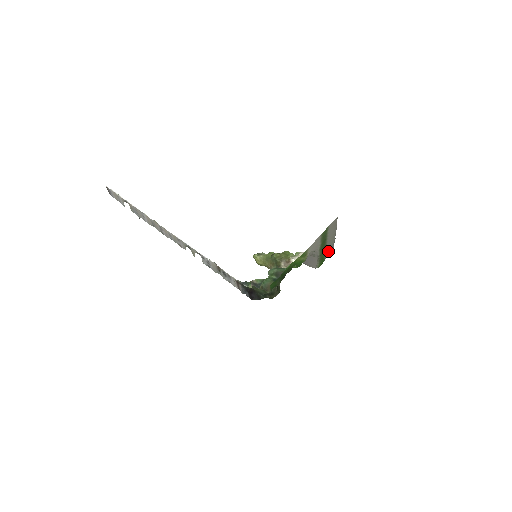
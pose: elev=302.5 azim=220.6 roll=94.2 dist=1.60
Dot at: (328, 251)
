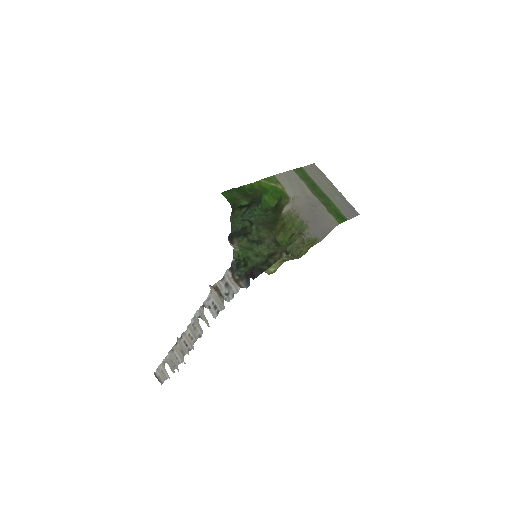
Dot at: (343, 208)
